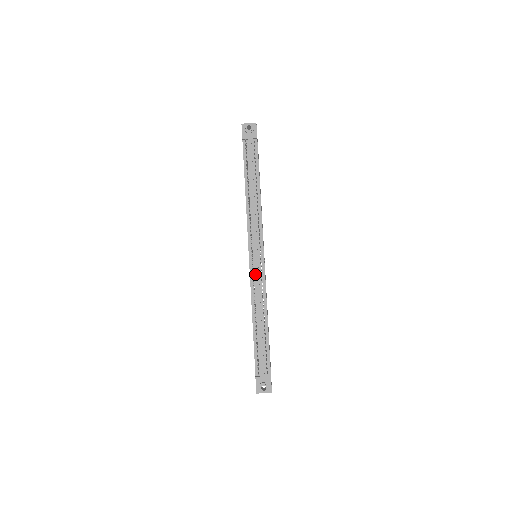
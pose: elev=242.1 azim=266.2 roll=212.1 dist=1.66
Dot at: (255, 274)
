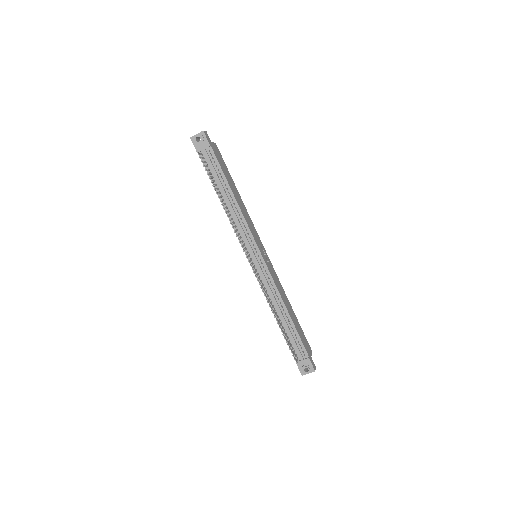
Dot at: (260, 275)
